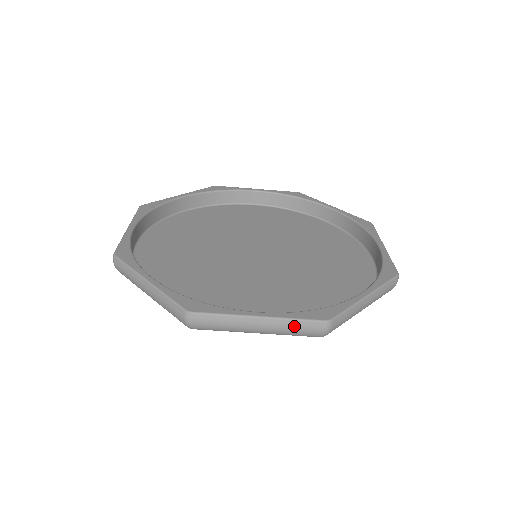
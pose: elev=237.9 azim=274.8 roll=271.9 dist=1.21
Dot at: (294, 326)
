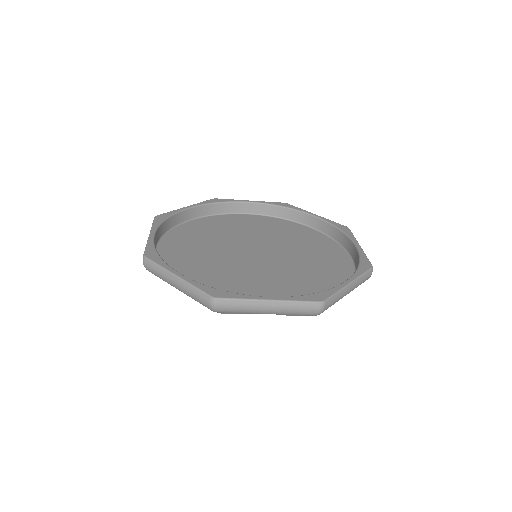
Dot at: (296, 307)
